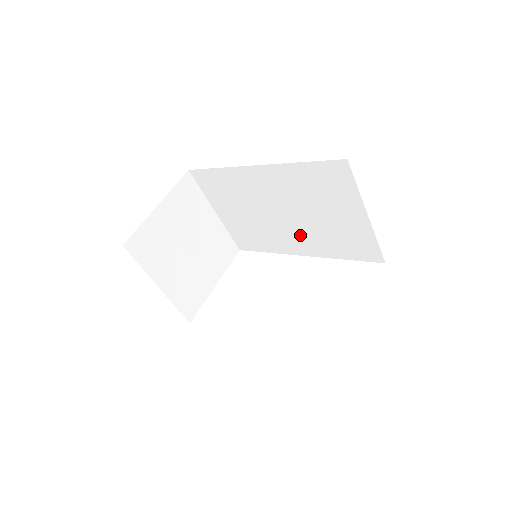
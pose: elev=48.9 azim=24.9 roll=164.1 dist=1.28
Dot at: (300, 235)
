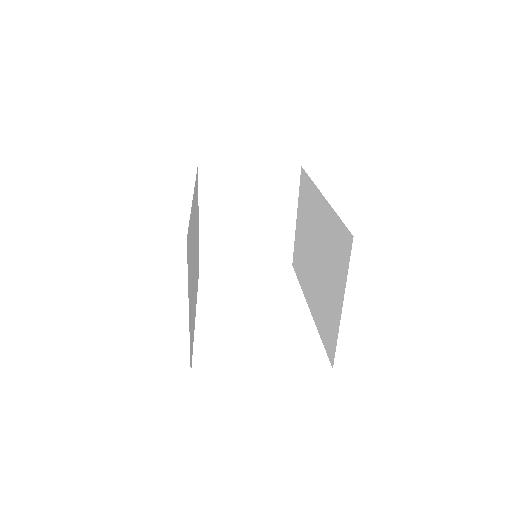
Dot at: (314, 285)
